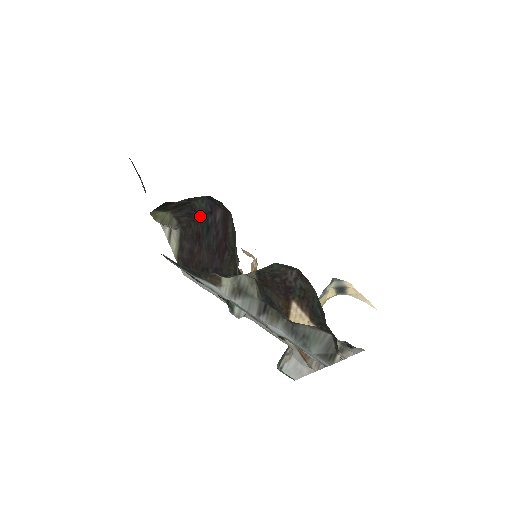
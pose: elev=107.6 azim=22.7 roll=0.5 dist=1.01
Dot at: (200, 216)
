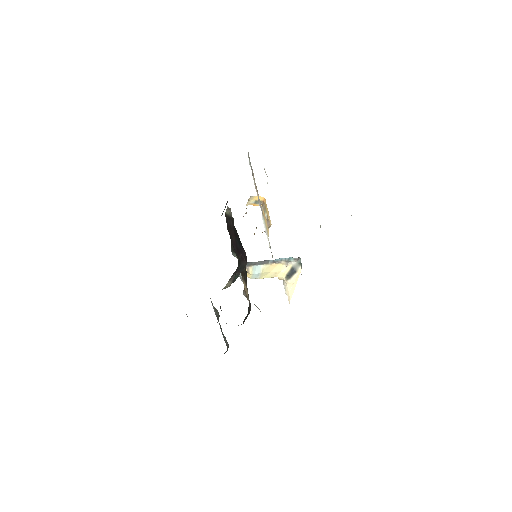
Dot at: occluded
